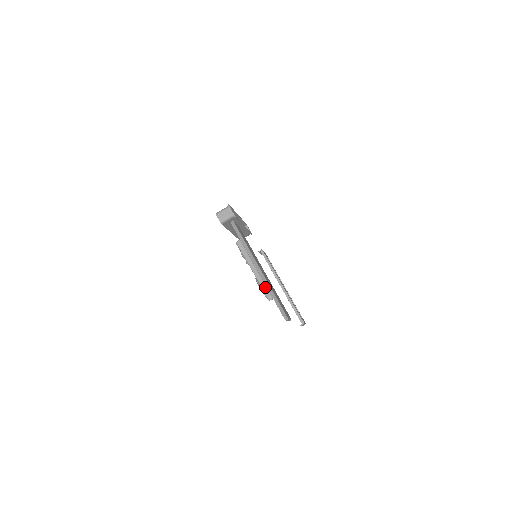
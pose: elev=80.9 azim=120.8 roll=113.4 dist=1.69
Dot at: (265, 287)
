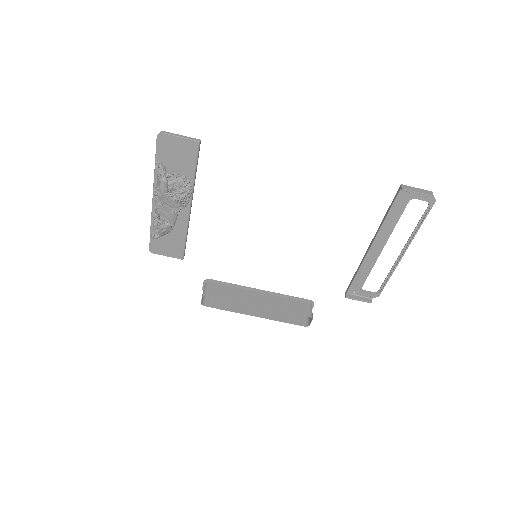
Dot at: (154, 179)
